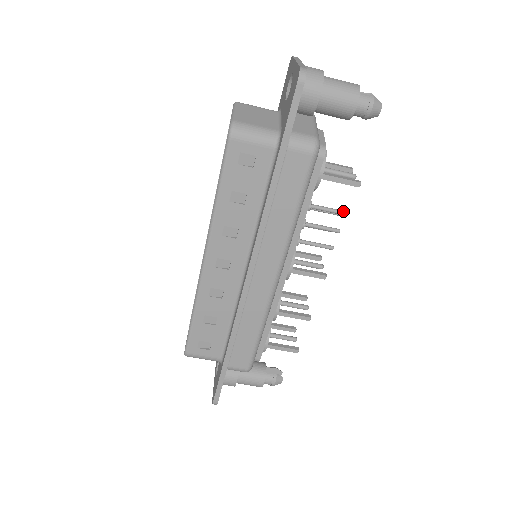
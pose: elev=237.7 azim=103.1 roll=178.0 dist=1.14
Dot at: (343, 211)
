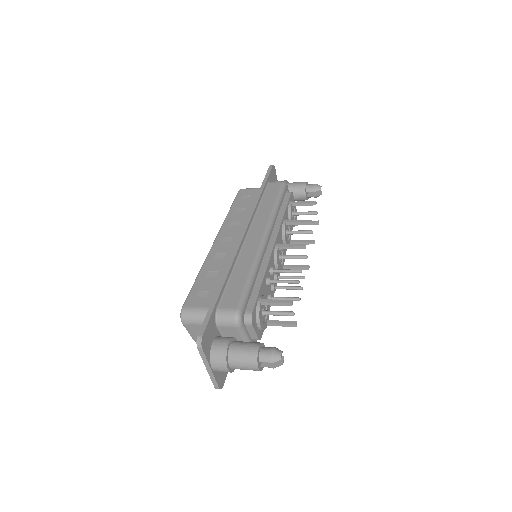
Dot at: occluded
